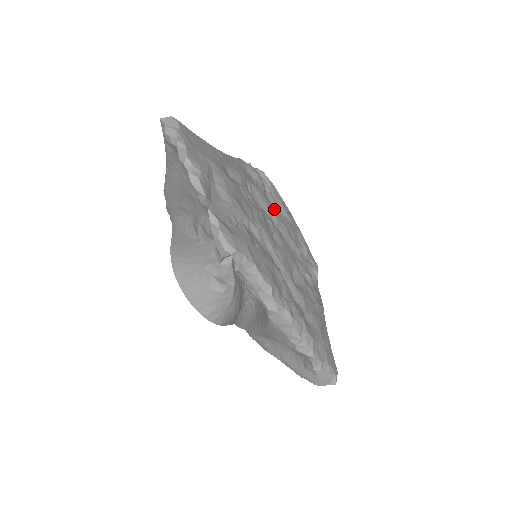
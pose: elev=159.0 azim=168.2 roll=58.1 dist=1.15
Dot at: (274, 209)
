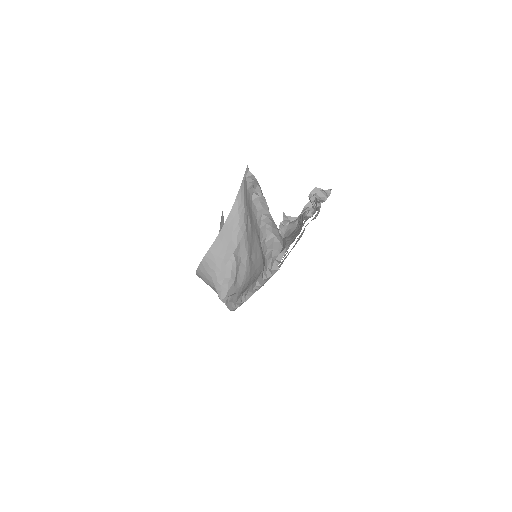
Dot at: occluded
